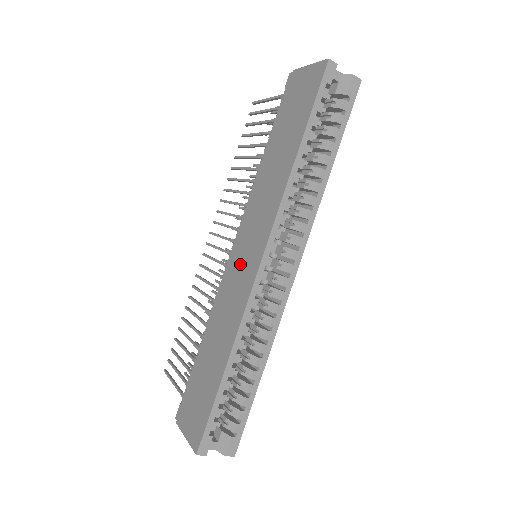
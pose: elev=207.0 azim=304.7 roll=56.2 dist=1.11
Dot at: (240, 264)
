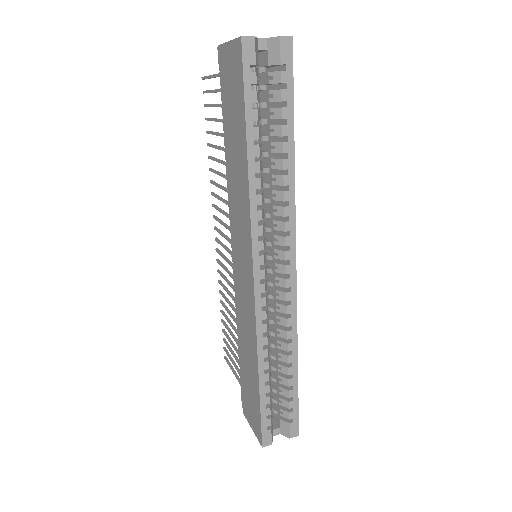
Dot at: (240, 275)
